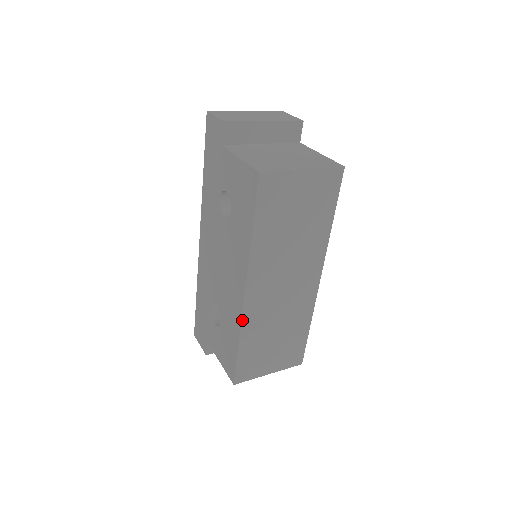
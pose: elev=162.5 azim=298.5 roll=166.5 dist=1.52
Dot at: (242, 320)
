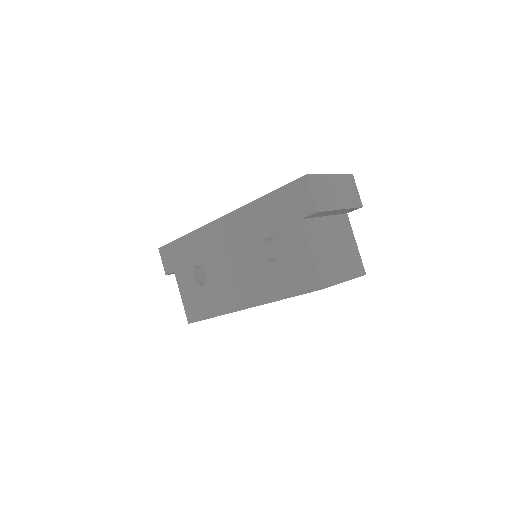
Dot at: (228, 313)
